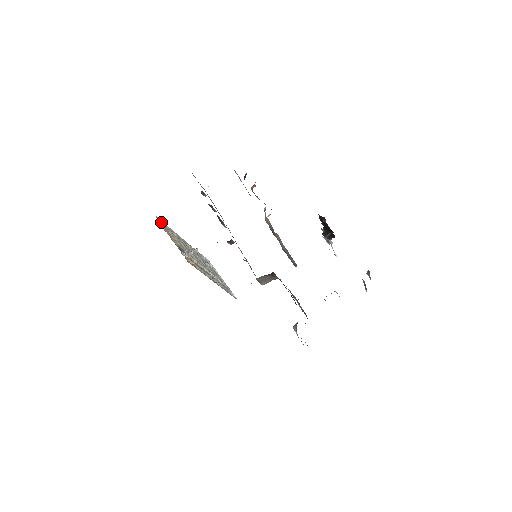
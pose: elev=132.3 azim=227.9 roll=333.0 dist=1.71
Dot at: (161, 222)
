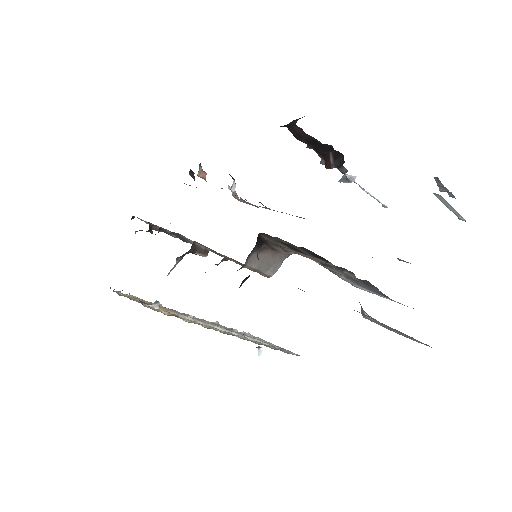
Dot at: occluded
